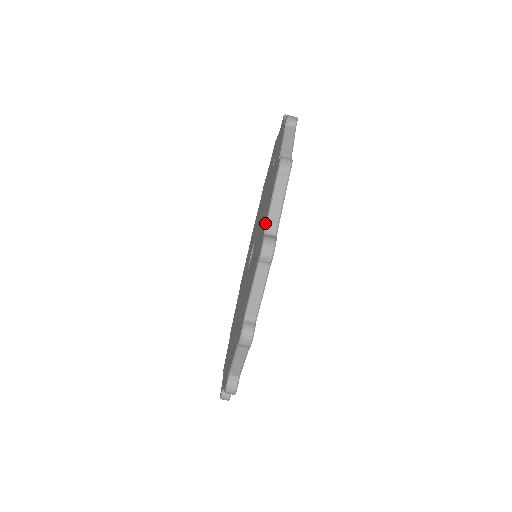
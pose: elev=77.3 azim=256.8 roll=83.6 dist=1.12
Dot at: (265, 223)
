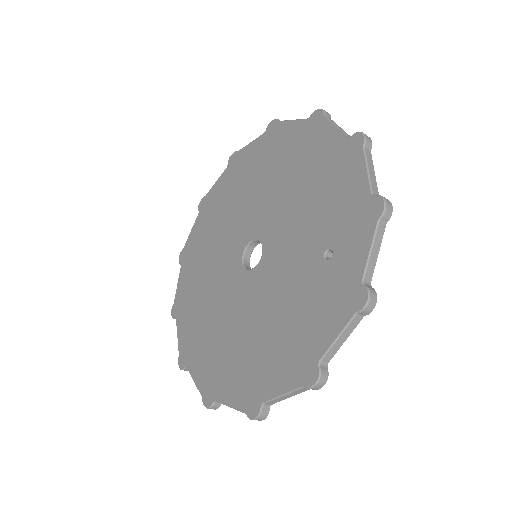
Dot at: (269, 392)
